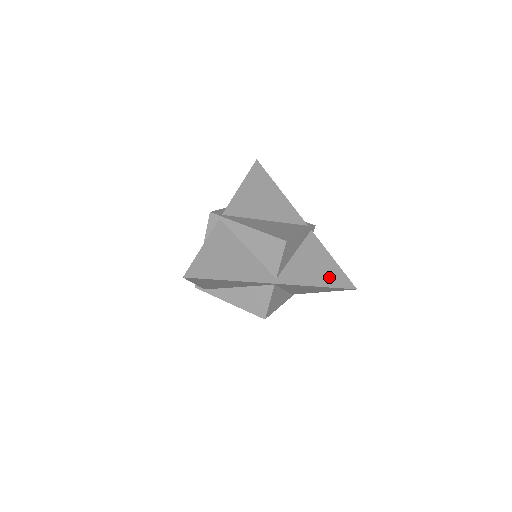
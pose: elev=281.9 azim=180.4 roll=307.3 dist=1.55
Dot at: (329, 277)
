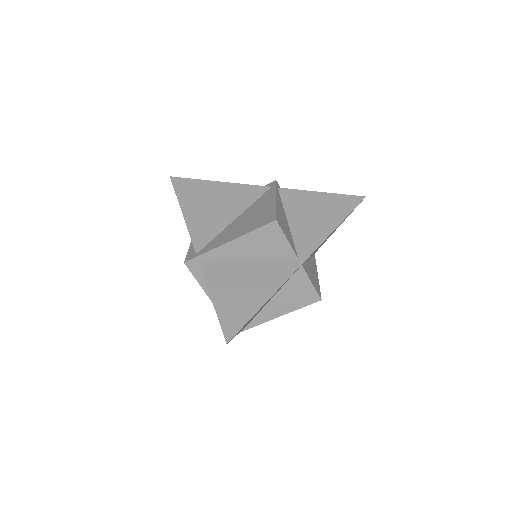
Dot at: (335, 211)
